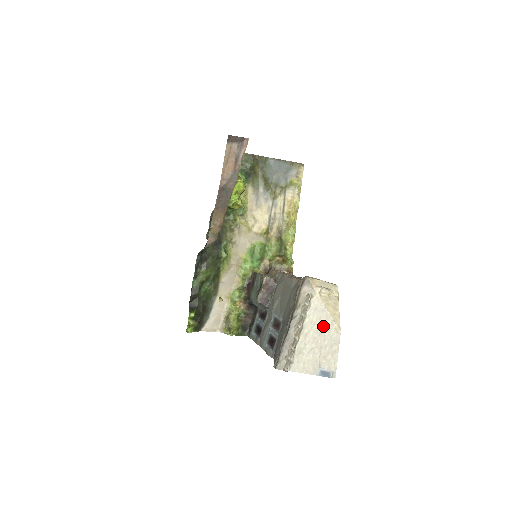
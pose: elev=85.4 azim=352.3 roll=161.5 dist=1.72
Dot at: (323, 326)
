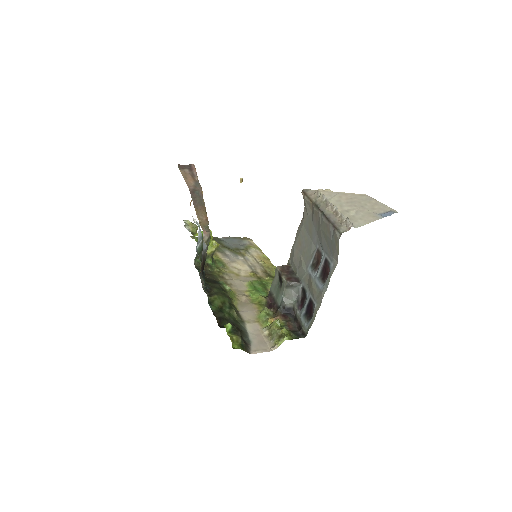
Dot at: (348, 199)
